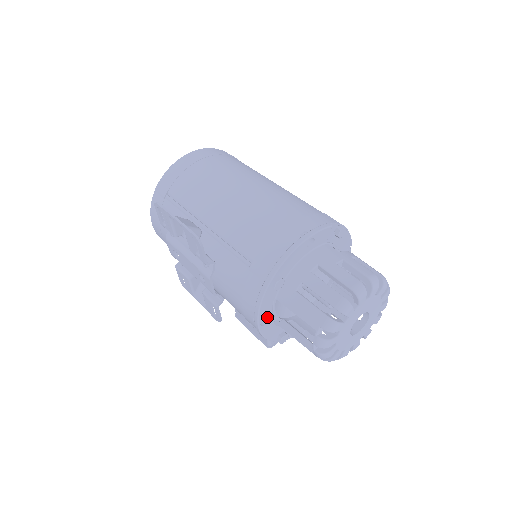
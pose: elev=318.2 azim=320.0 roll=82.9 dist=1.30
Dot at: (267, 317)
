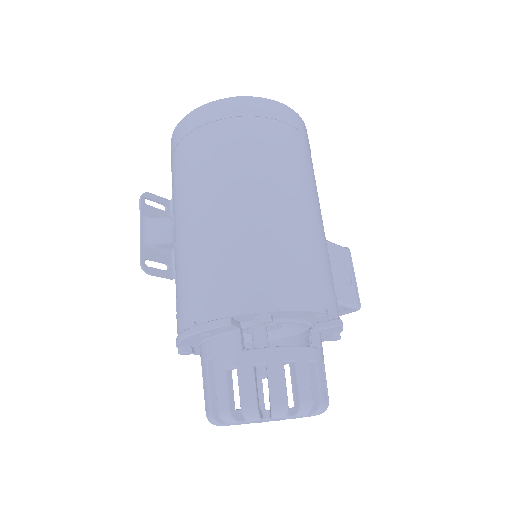
Dot at: occluded
